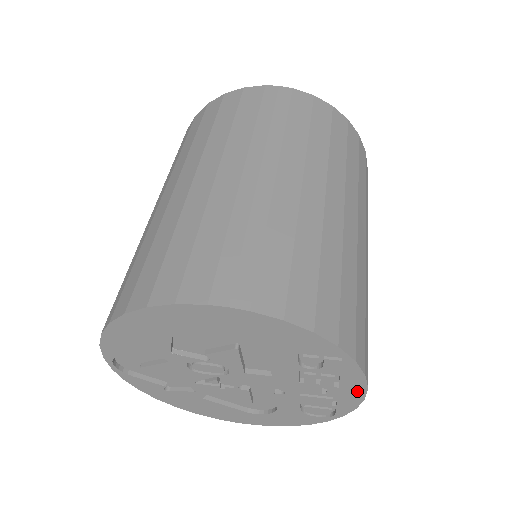
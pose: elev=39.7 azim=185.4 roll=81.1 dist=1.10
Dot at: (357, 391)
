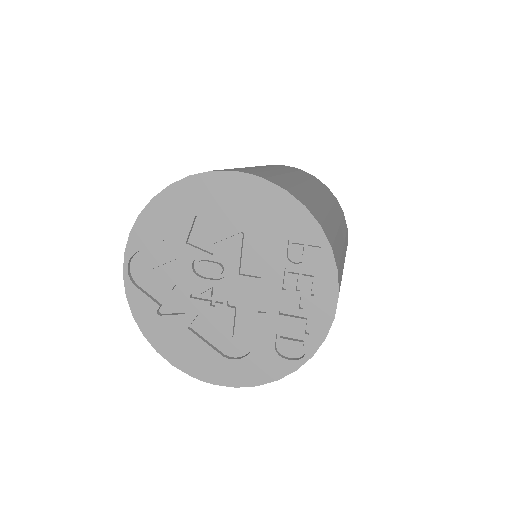
Dot at: (329, 302)
